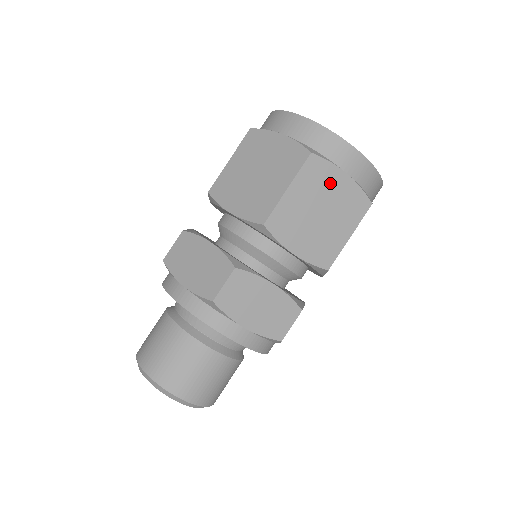
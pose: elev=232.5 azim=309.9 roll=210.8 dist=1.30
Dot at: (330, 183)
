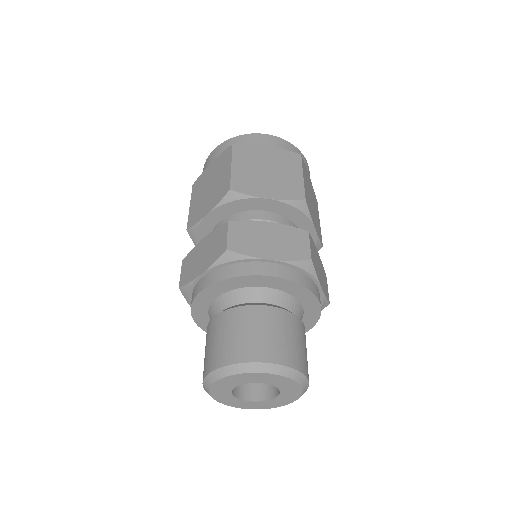
Dot at: (260, 154)
